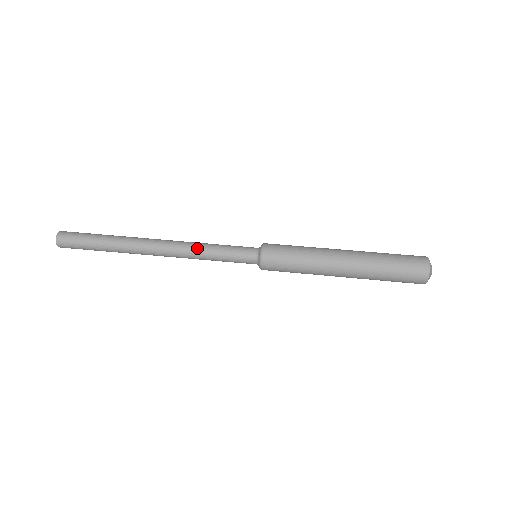
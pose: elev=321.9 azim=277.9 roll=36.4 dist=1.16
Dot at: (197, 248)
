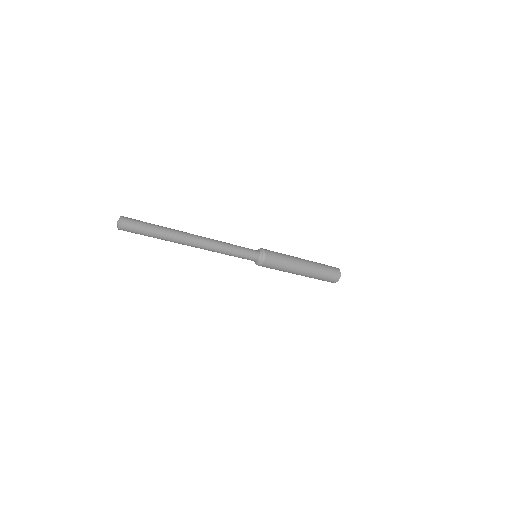
Dot at: (223, 242)
